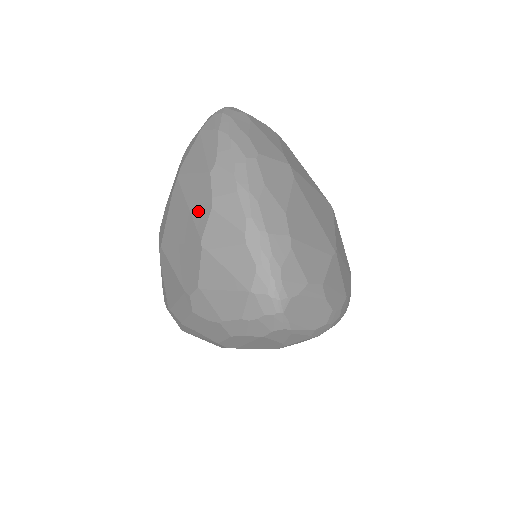
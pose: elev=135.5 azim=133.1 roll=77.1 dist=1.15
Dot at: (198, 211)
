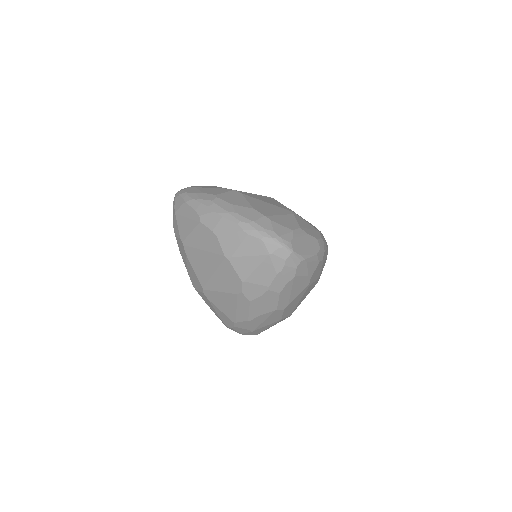
Dot at: (210, 245)
